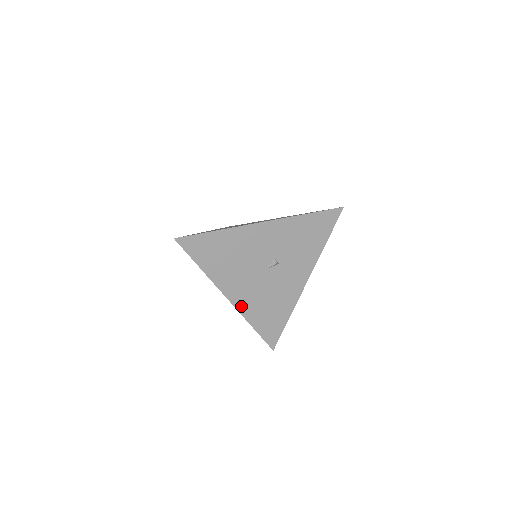
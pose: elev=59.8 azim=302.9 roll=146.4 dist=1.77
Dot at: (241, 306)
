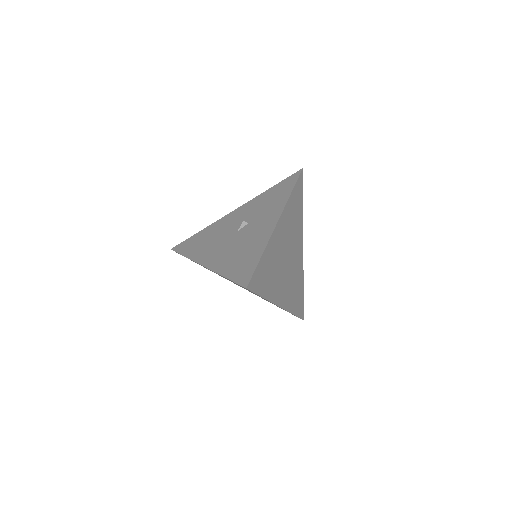
Dot at: (213, 265)
